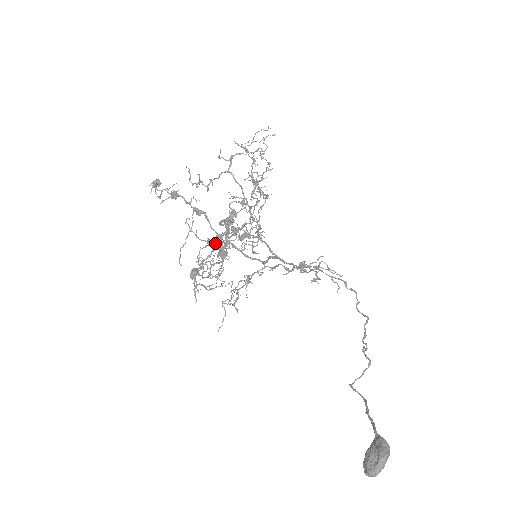
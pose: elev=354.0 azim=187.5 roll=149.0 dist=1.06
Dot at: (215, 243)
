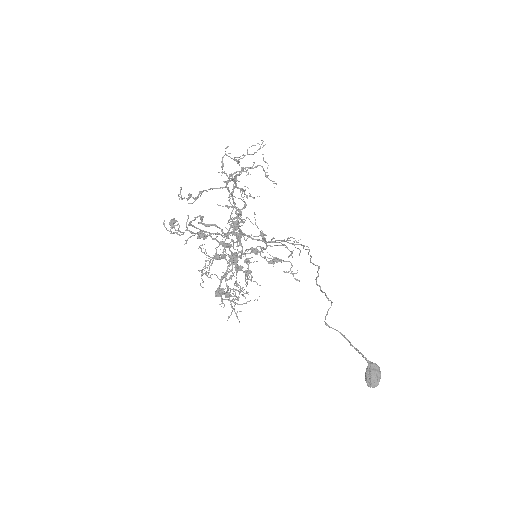
Dot at: (232, 261)
